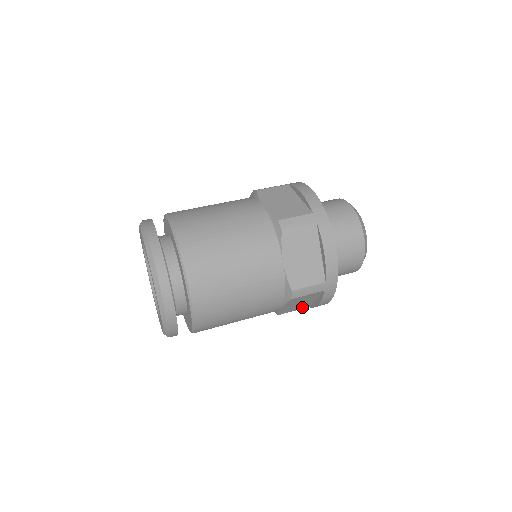
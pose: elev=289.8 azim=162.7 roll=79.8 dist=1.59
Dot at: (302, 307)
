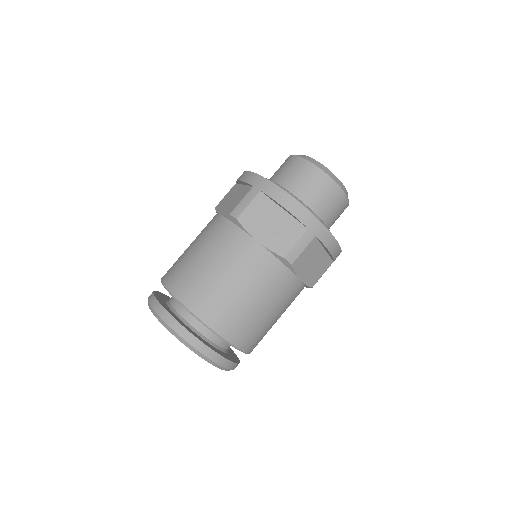
Dot at: occluded
